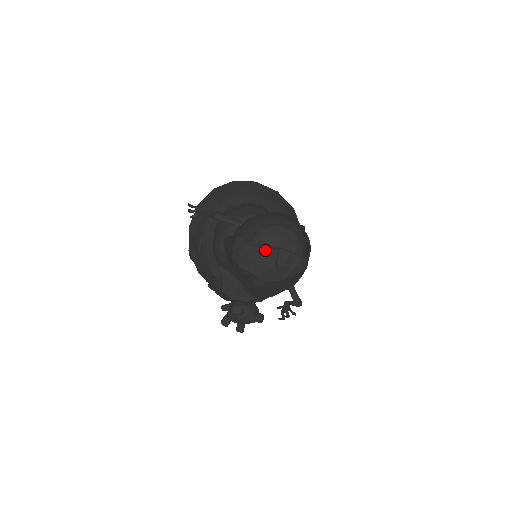
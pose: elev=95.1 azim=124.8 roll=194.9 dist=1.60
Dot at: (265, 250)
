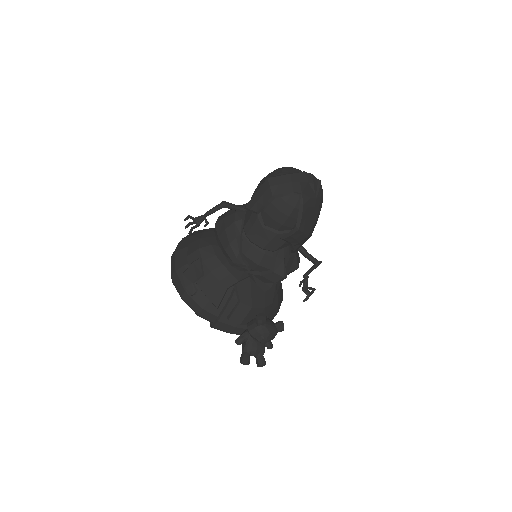
Dot at: (296, 173)
